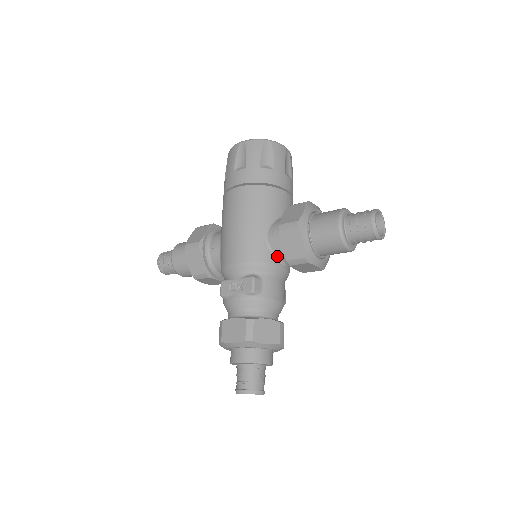
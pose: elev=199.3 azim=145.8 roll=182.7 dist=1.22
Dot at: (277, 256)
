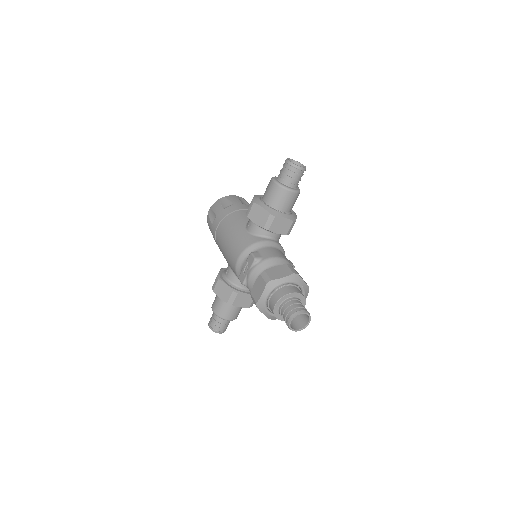
Dot at: (260, 236)
